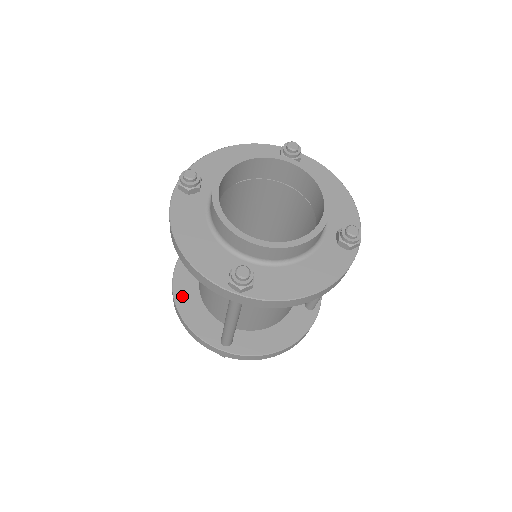
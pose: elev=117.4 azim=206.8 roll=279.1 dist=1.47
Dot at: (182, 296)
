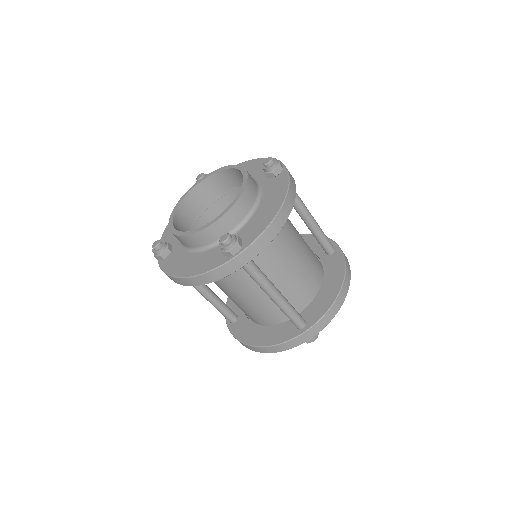
Dot at: occluded
